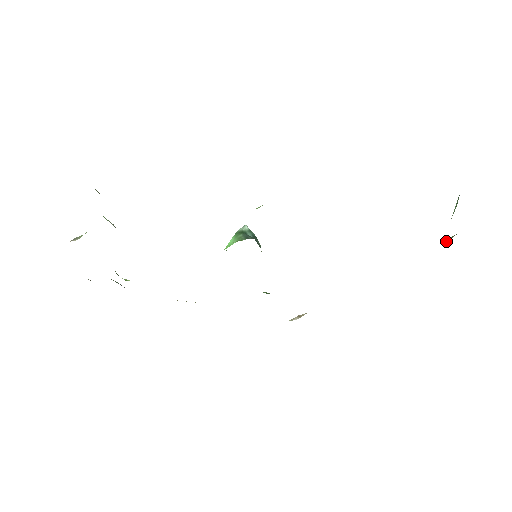
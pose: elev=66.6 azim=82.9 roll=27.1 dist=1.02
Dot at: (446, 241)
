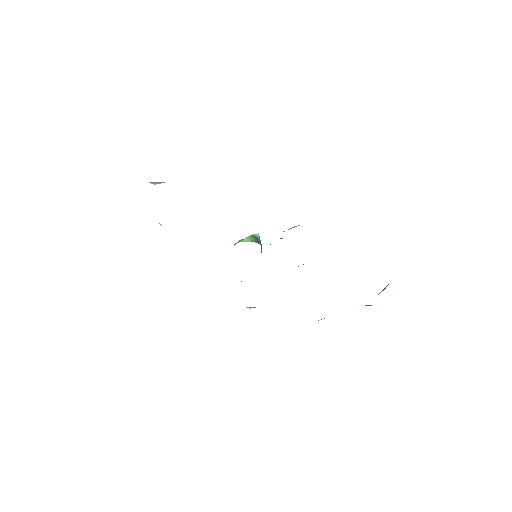
Dot at: occluded
